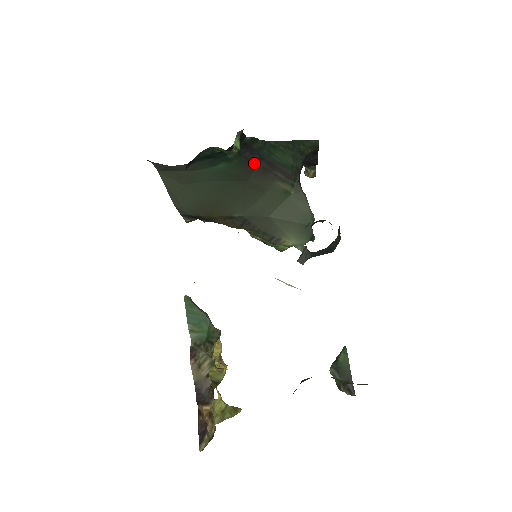
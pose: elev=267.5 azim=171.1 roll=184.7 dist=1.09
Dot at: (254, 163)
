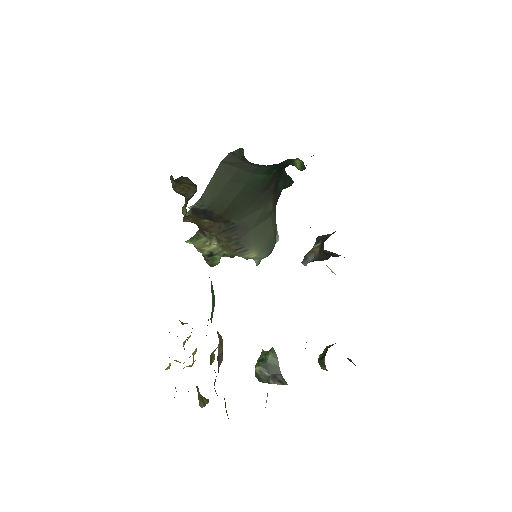
Dot at: (273, 182)
